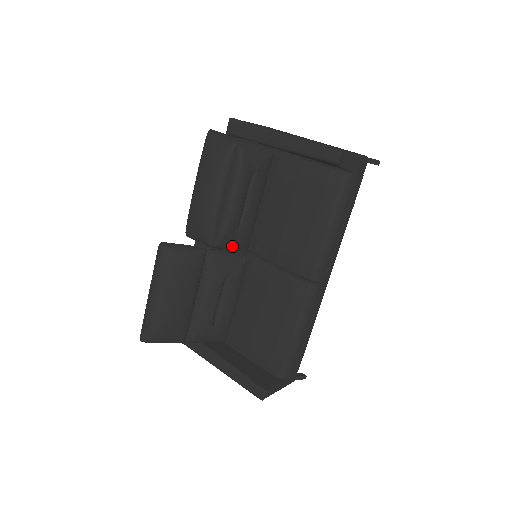
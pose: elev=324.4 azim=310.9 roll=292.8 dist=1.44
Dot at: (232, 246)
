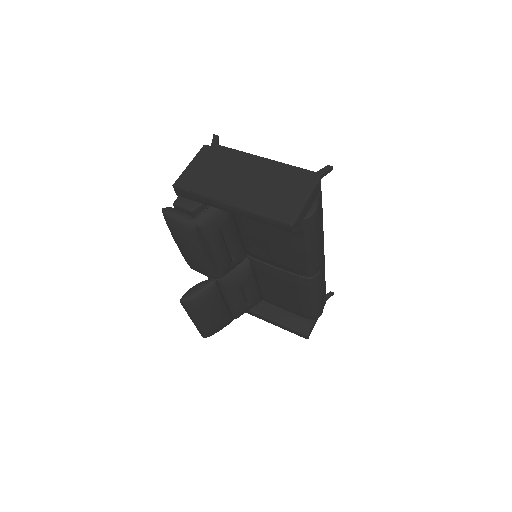
Dot at: occluded
